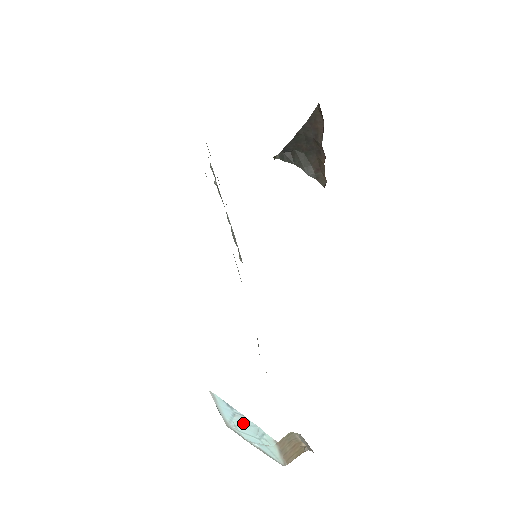
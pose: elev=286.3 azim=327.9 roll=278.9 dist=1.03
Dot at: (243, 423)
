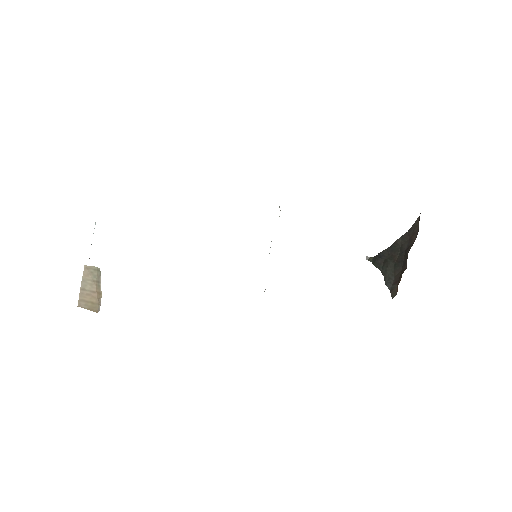
Dot at: occluded
